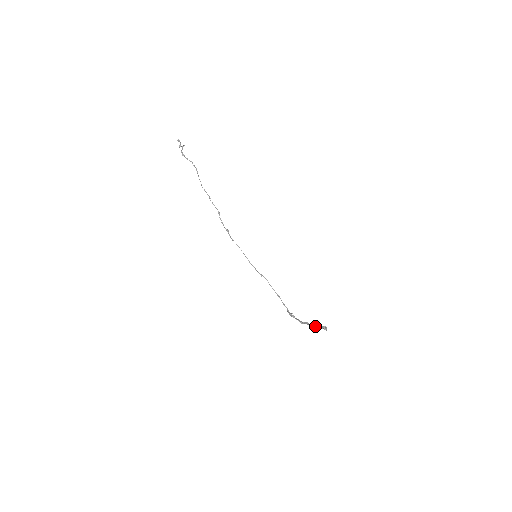
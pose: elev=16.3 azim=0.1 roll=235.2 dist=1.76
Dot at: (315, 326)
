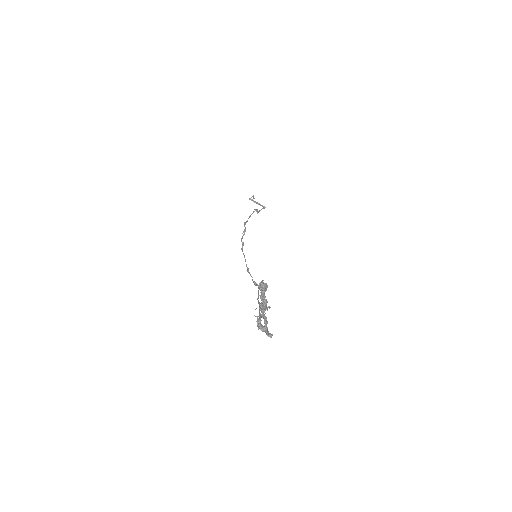
Dot at: occluded
